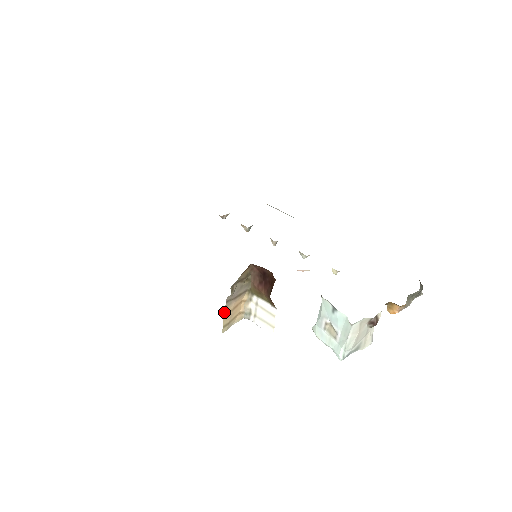
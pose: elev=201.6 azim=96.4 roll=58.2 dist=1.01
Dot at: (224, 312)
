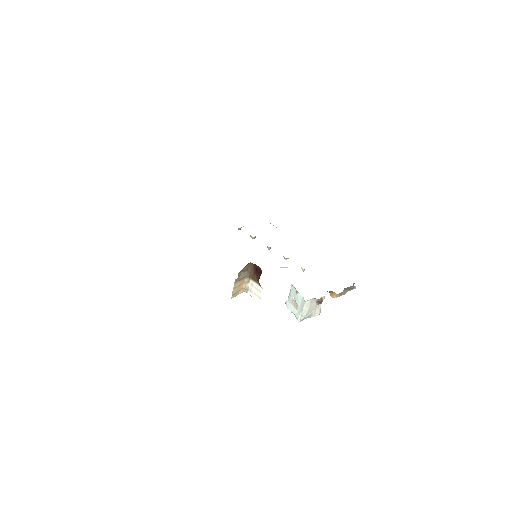
Dot at: (233, 287)
